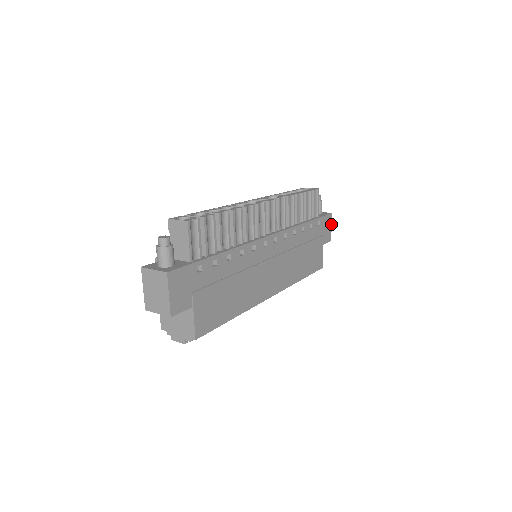
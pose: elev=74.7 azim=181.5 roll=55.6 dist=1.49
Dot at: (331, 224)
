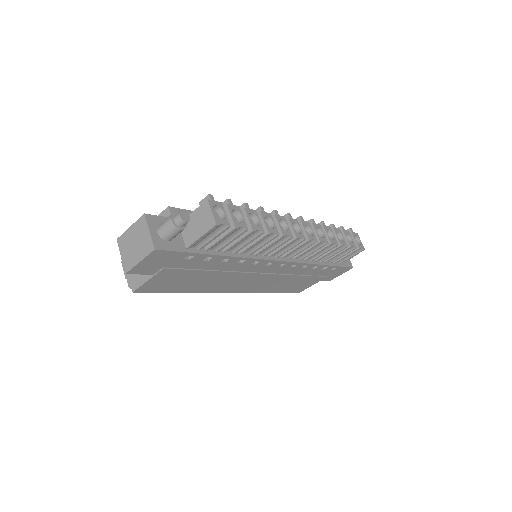
Dot at: occluded
